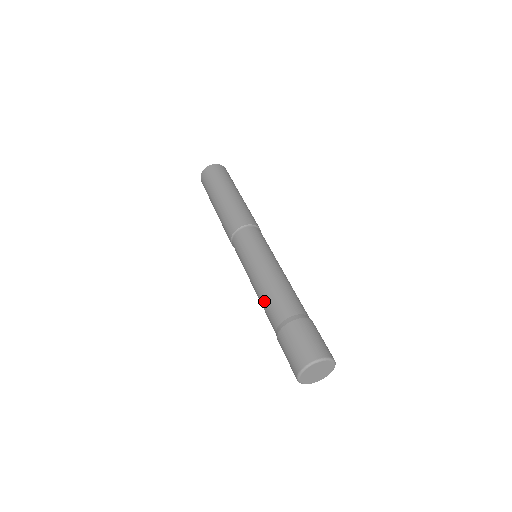
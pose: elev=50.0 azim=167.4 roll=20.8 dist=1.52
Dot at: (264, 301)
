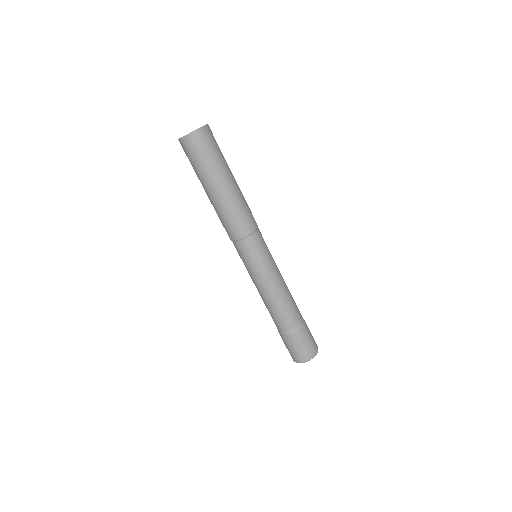
Dot at: (278, 309)
